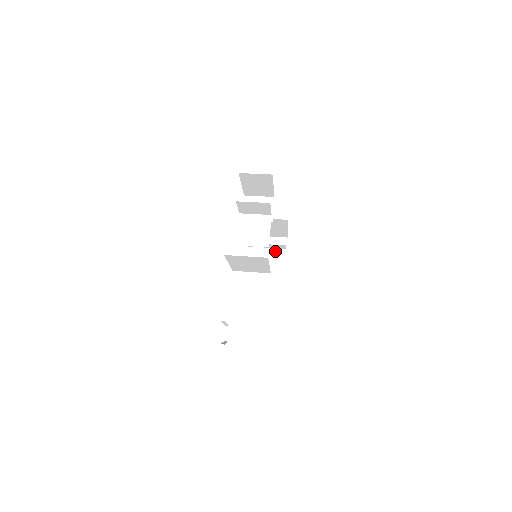
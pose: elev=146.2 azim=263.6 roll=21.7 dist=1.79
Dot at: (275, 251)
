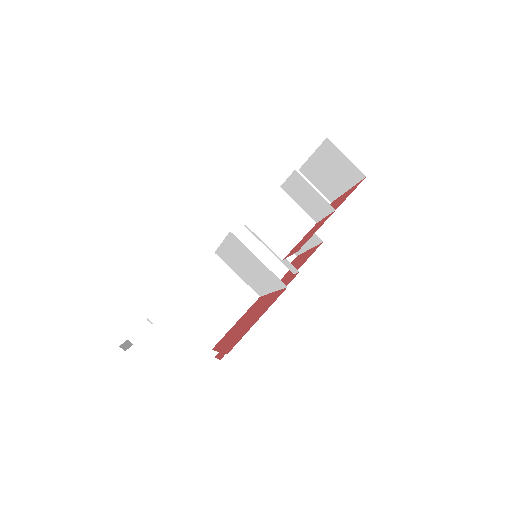
Dot at: (274, 262)
